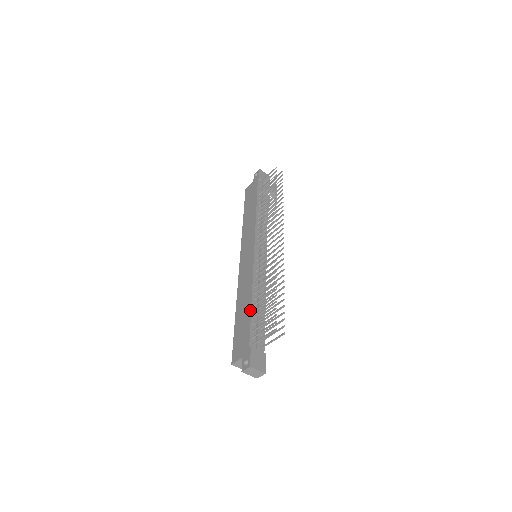
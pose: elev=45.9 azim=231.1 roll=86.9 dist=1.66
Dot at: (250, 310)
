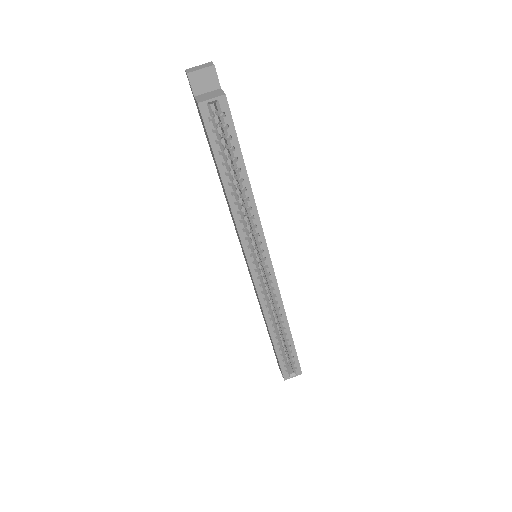
Dot at: occluded
